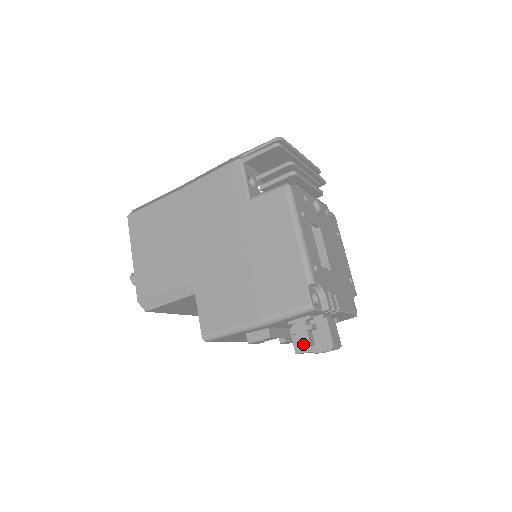
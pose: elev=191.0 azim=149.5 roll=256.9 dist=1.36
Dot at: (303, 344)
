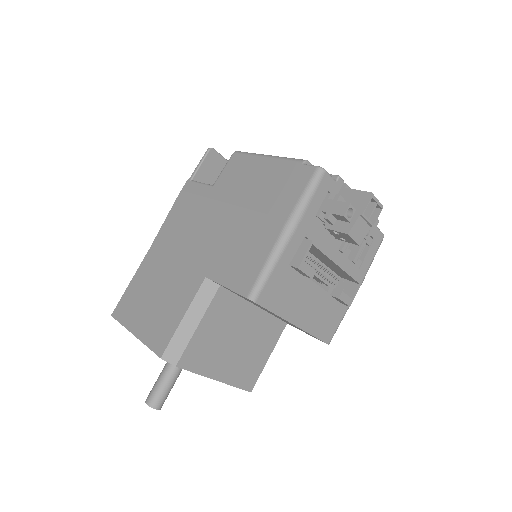
Dot at: (344, 210)
